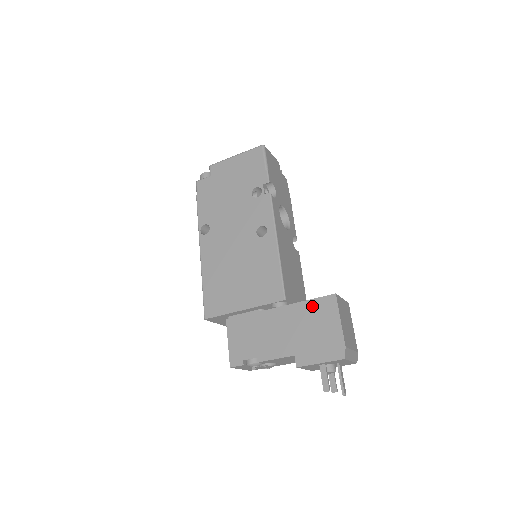
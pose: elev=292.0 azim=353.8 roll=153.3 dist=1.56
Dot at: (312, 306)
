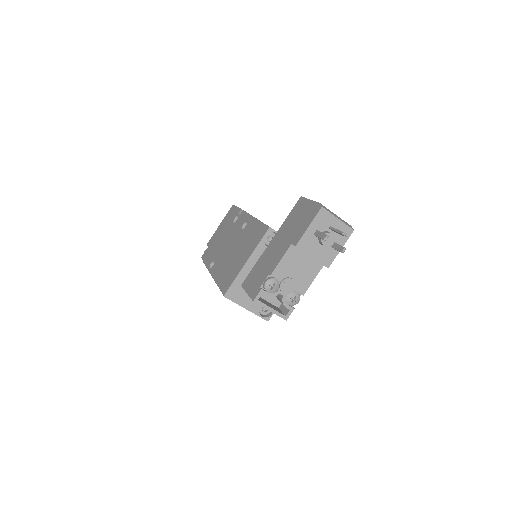
Dot at: (290, 216)
